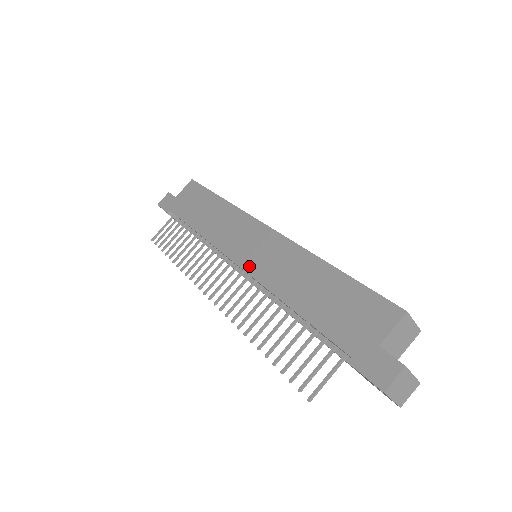
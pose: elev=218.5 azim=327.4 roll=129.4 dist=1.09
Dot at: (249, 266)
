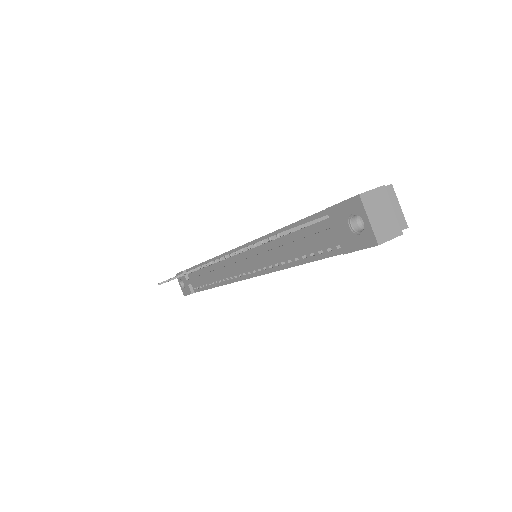
Dot at: occluded
